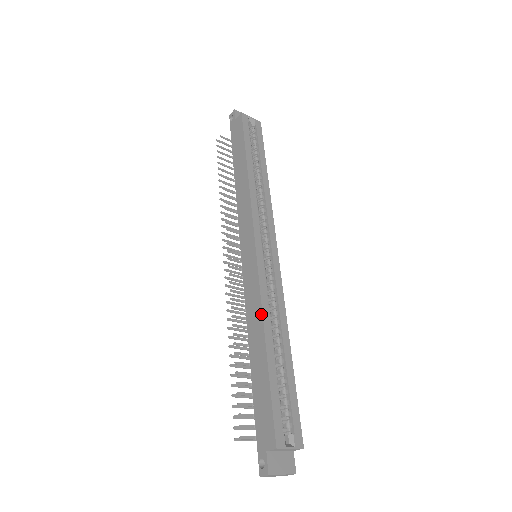
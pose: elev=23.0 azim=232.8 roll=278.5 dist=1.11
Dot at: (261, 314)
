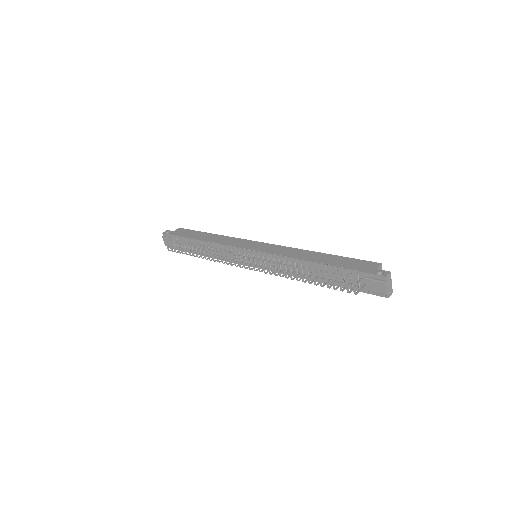
Dot at: (302, 250)
